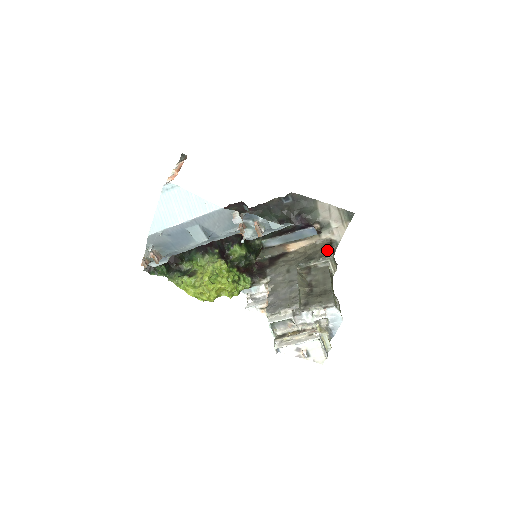
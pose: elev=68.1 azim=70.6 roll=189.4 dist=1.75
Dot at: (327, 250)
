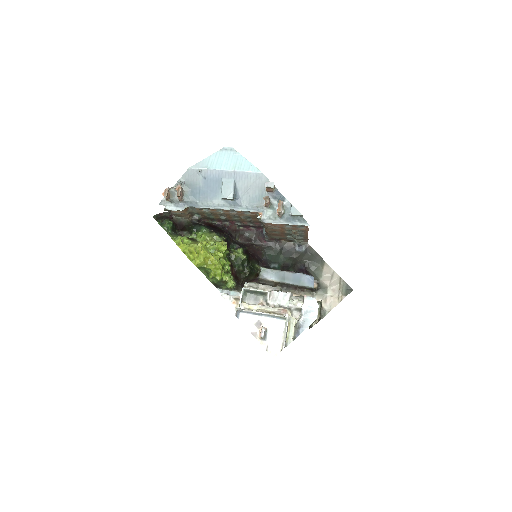
Dot at: occluded
